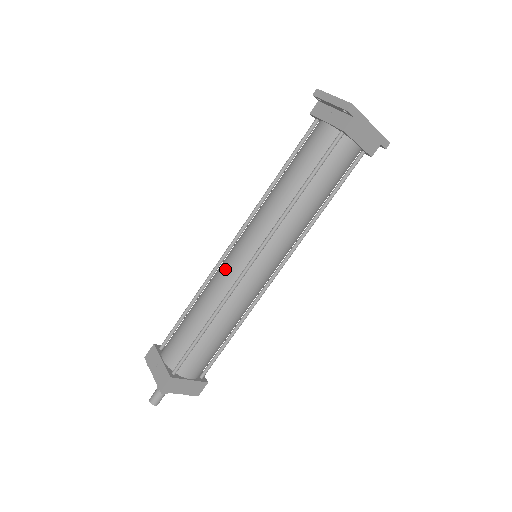
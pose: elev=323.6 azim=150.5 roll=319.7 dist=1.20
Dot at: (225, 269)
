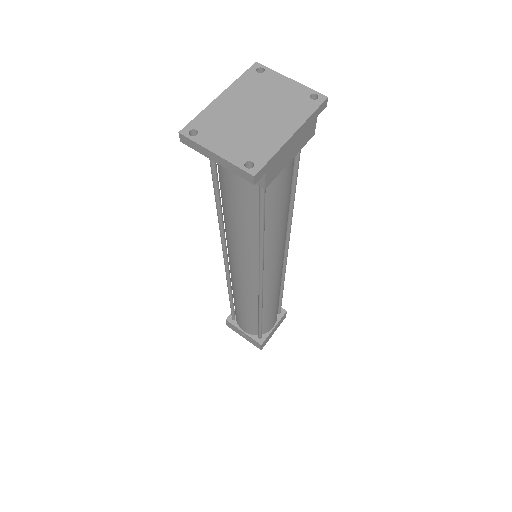
Dot at: (240, 288)
